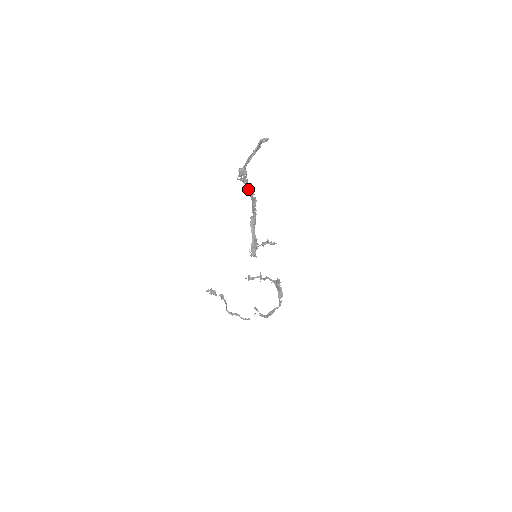
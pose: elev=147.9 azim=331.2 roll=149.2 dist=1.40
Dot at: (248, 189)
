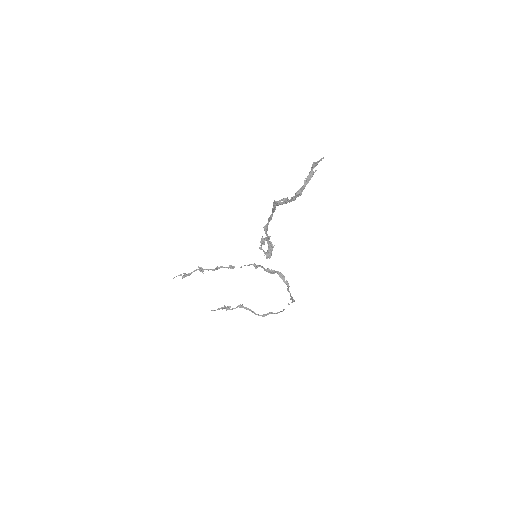
Dot at: (277, 204)
